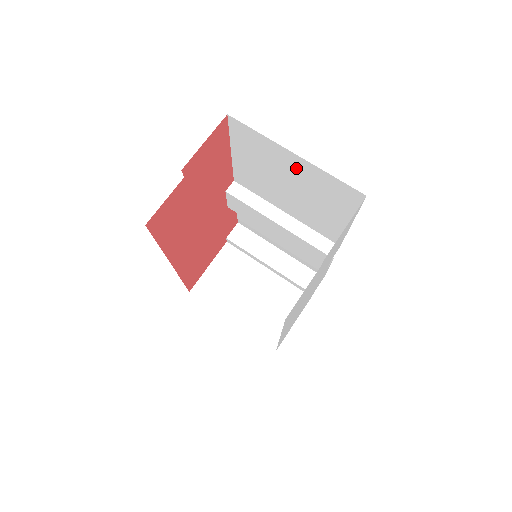
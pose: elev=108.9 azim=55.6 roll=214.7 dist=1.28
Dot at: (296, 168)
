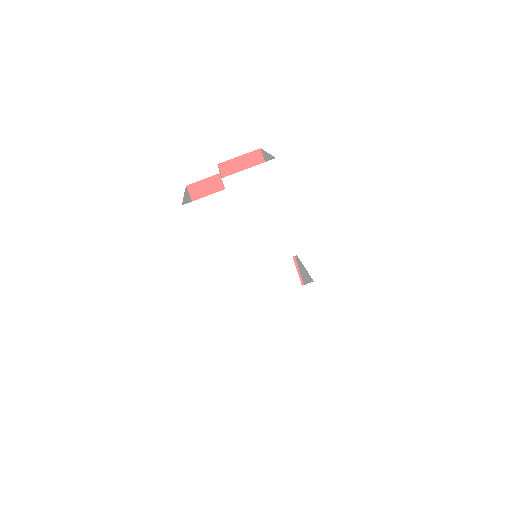
Dot at: occluded
